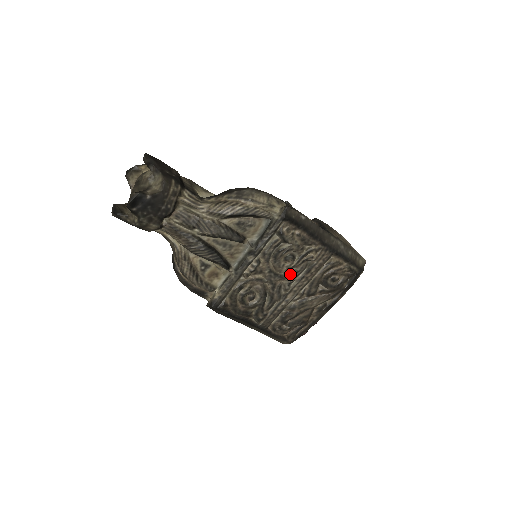
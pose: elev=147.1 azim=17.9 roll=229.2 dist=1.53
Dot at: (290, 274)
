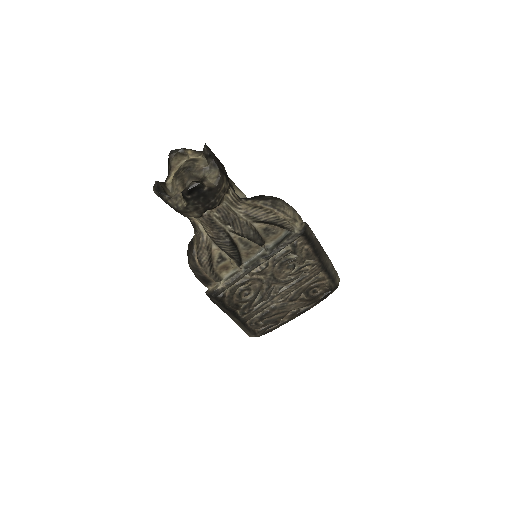
Dot at: (285, 280)
